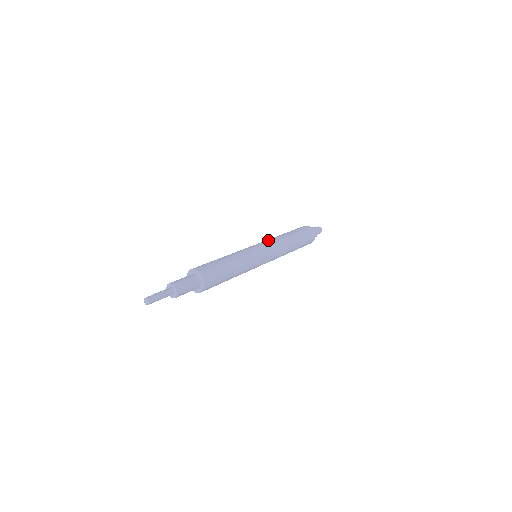
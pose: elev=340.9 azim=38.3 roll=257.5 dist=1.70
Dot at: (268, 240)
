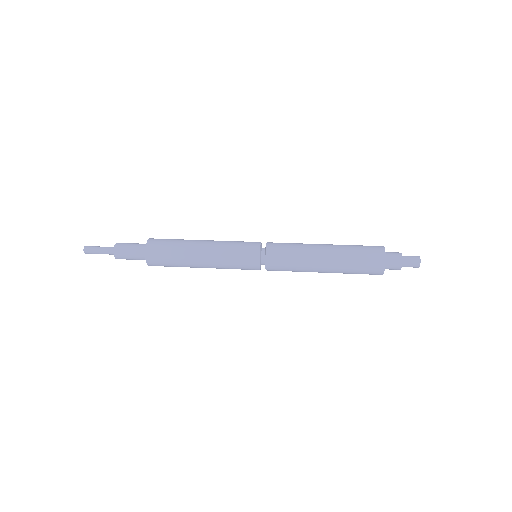
Dot at: occluded
